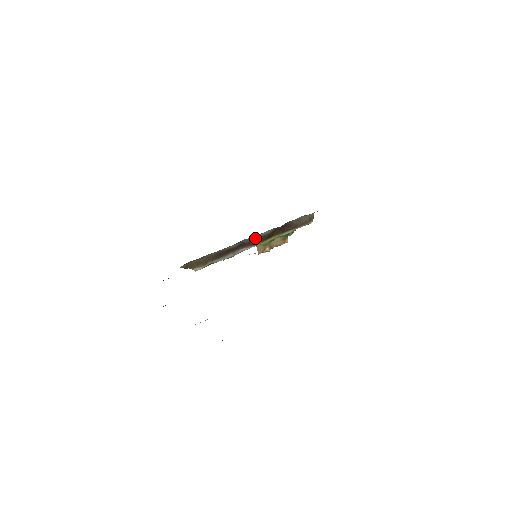
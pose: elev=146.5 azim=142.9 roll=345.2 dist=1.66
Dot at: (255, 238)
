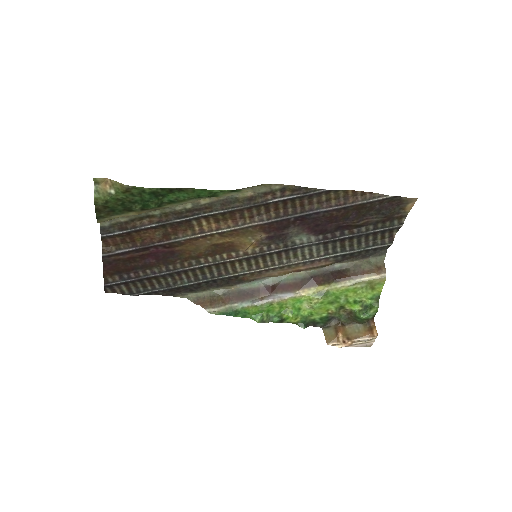
Dot at: (289, 280)
